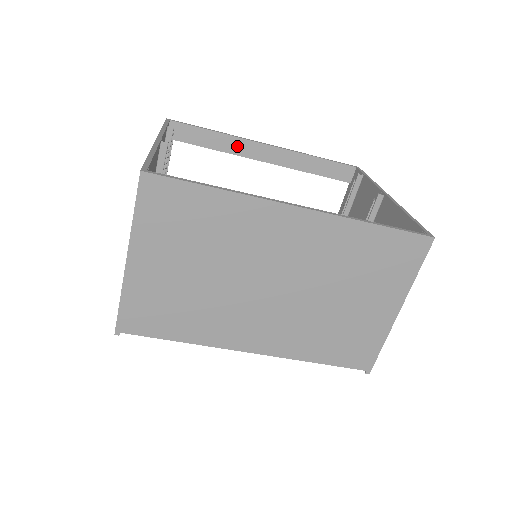
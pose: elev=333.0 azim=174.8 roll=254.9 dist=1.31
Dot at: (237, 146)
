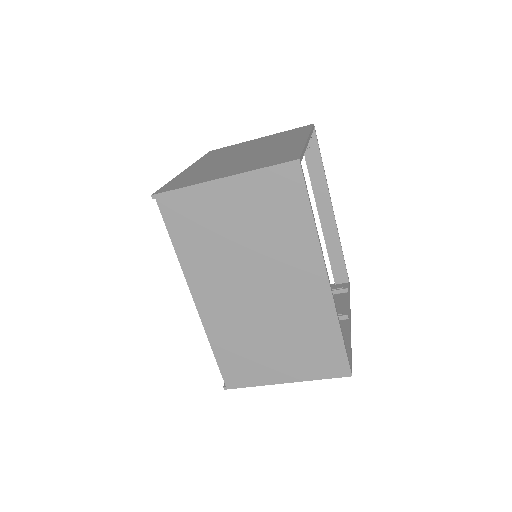
Dot at: (320, 188)
